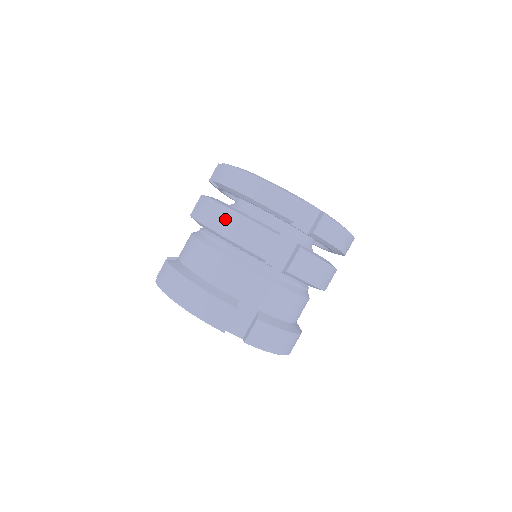
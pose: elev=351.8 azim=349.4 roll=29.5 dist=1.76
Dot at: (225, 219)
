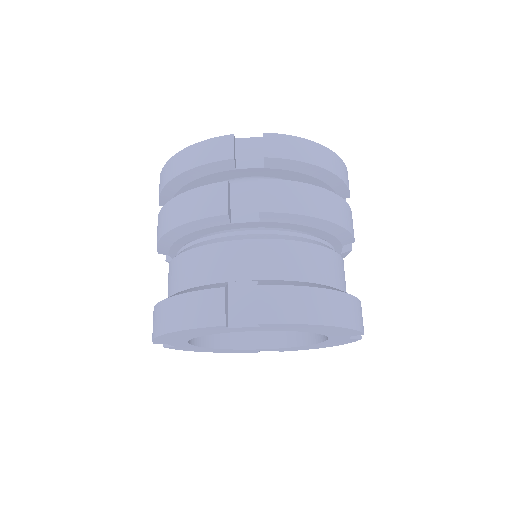
Dot at: (170, 213)
